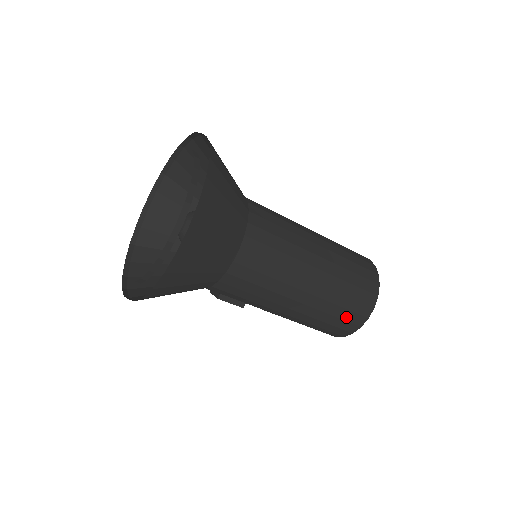
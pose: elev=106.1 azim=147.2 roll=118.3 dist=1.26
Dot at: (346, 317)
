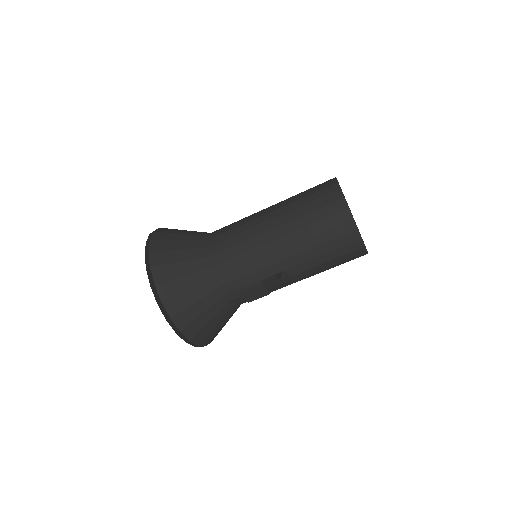
Dot at: (326, 214)
